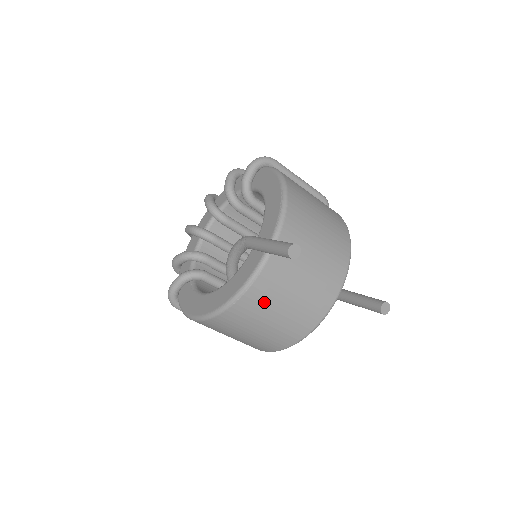
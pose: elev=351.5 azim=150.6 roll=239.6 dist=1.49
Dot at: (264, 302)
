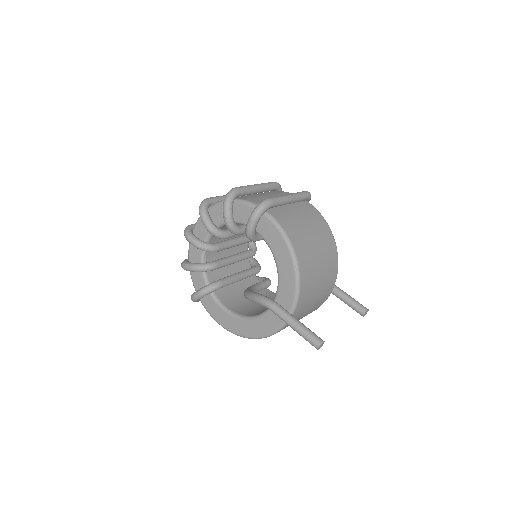
Dot at: occluded
